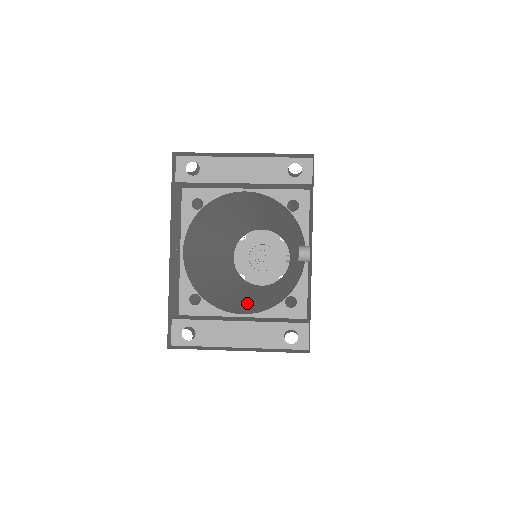
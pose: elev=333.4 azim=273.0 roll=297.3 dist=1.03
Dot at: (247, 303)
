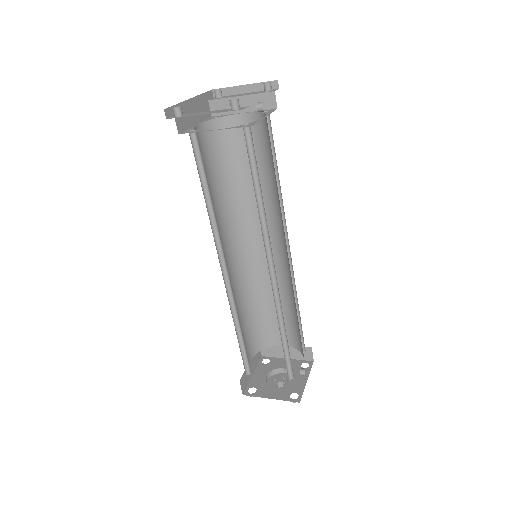
Dot at: occluded
